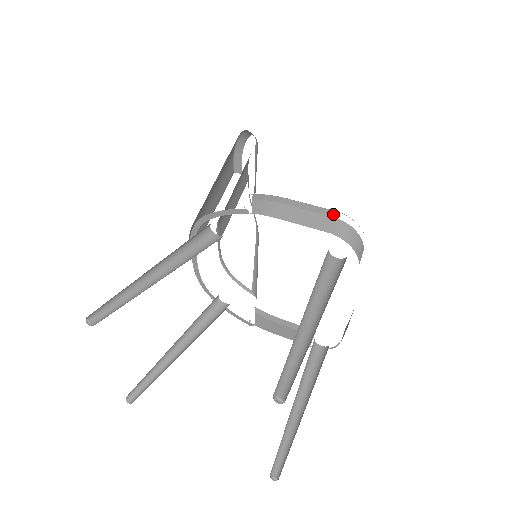
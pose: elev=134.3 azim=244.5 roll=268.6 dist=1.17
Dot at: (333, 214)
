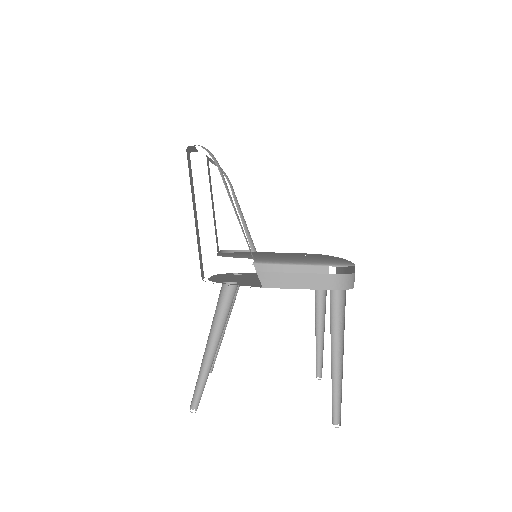
Dot at: occluded
